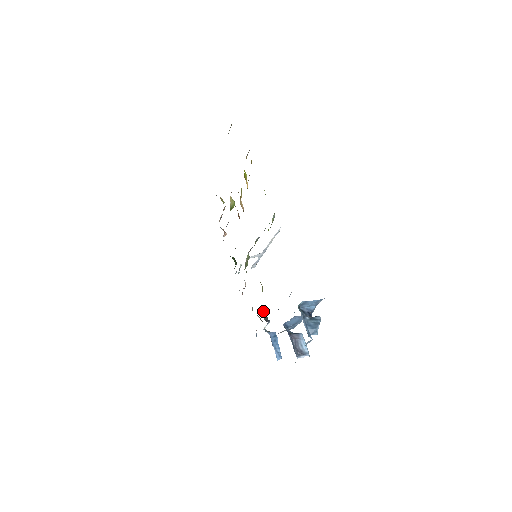
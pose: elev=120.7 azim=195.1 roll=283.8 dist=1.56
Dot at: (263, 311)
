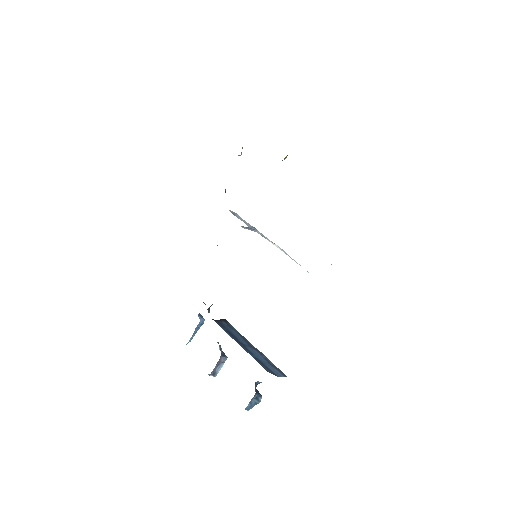
Dot at: occluded
